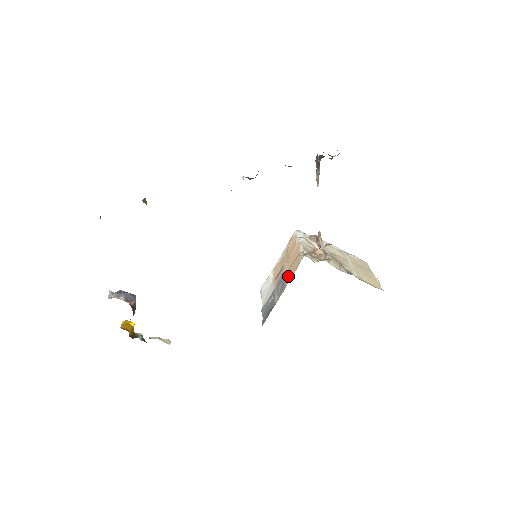
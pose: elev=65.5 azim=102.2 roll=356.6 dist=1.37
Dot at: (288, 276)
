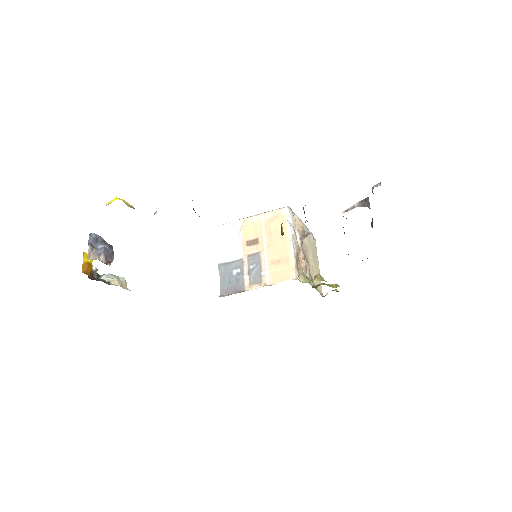
Dot at: (269, 274)
